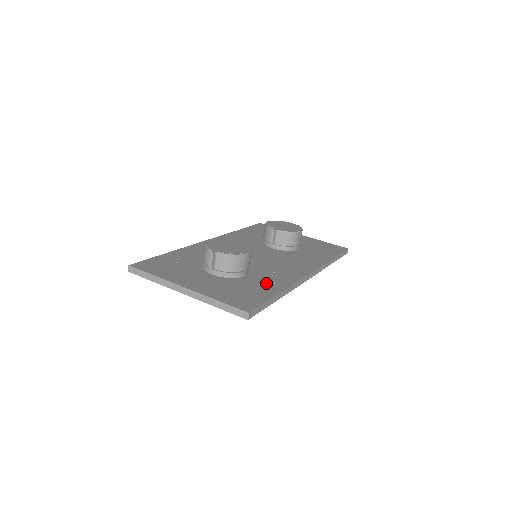
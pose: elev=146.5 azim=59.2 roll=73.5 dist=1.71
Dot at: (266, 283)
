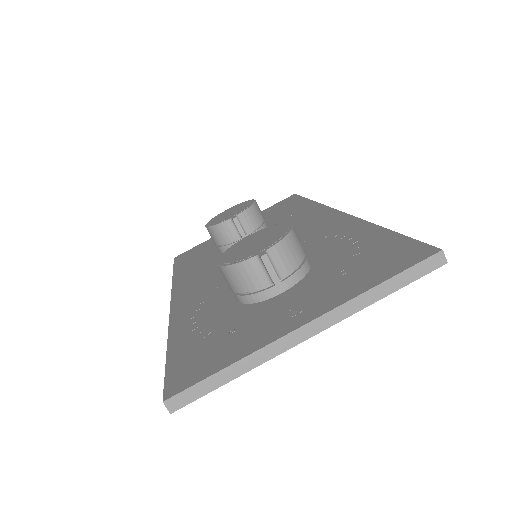
Dot at: (346, 241)
